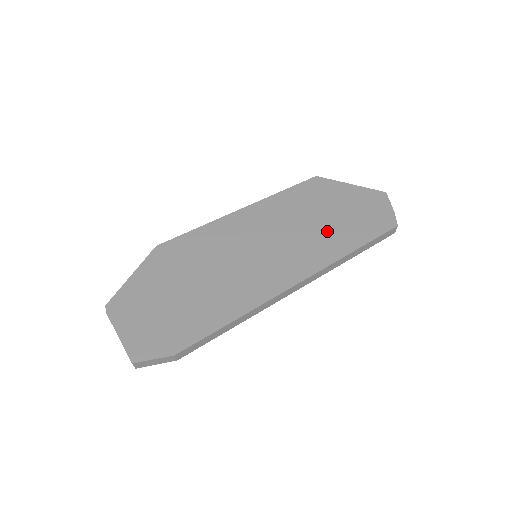
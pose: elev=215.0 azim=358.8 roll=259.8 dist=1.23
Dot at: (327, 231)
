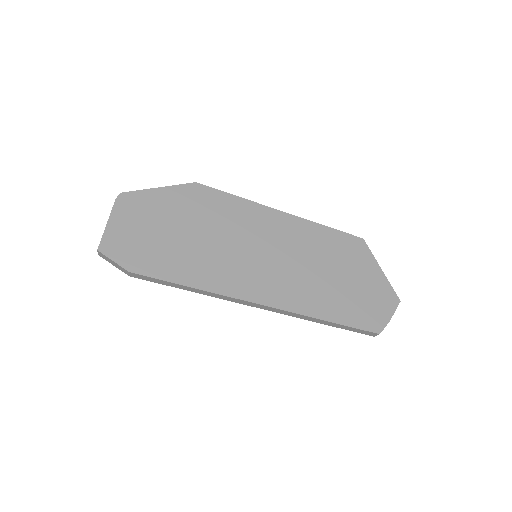
Dot at: (324, 287)
